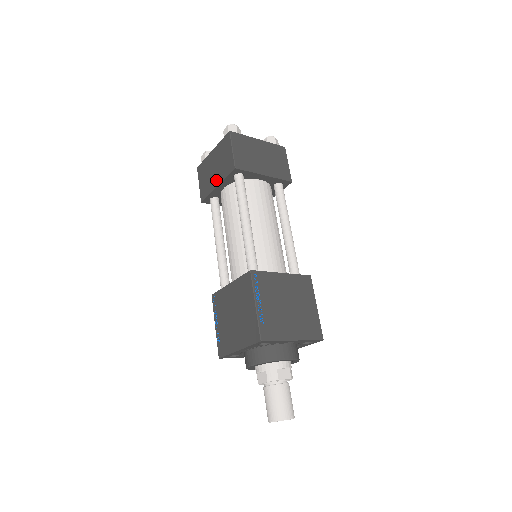
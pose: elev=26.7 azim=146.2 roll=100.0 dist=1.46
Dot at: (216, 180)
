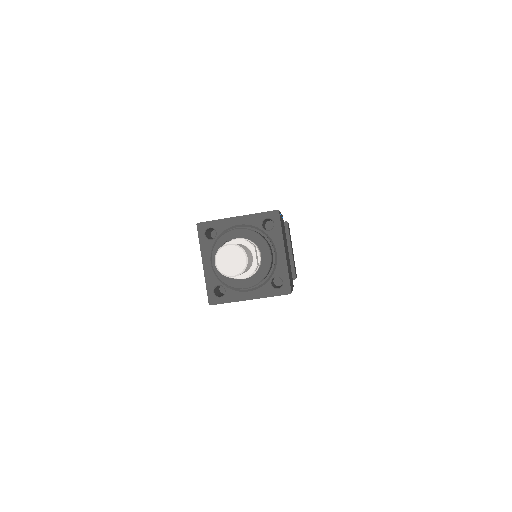
Dot at: occluded
